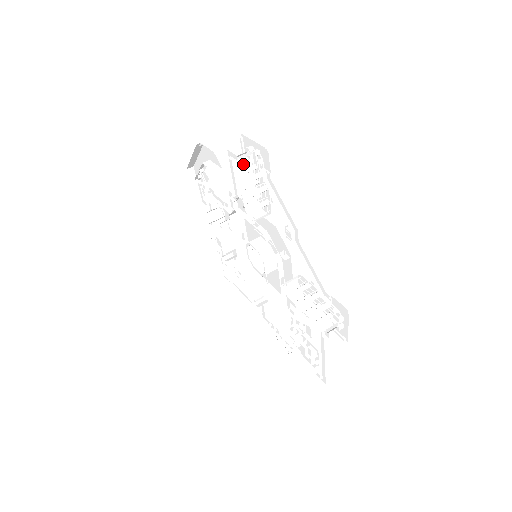
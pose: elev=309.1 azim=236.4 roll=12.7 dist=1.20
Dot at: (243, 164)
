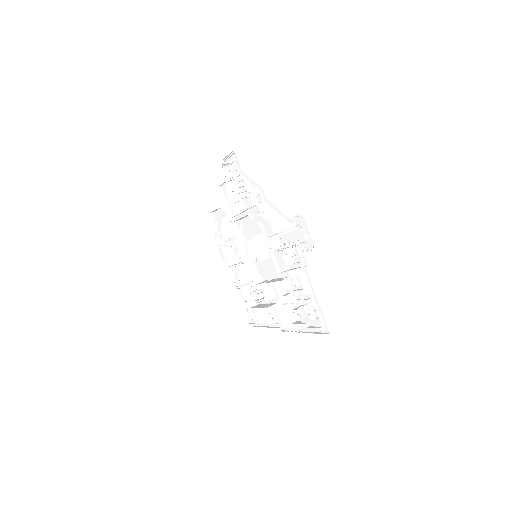
Dot at: (224, 169)
